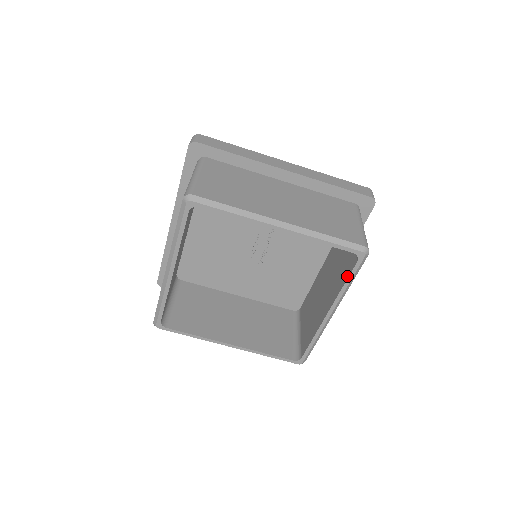
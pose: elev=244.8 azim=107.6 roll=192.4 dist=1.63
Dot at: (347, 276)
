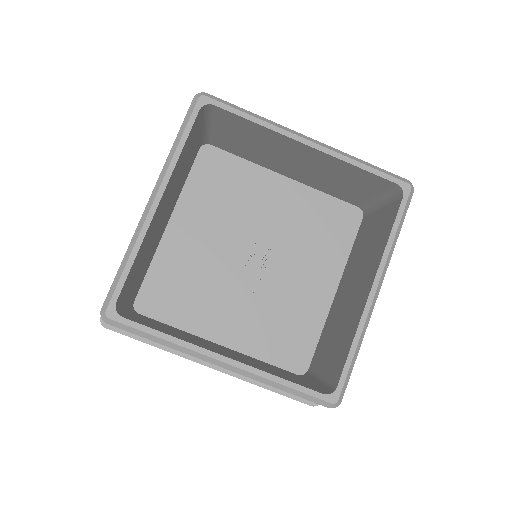
Dot at: (392, 224)
